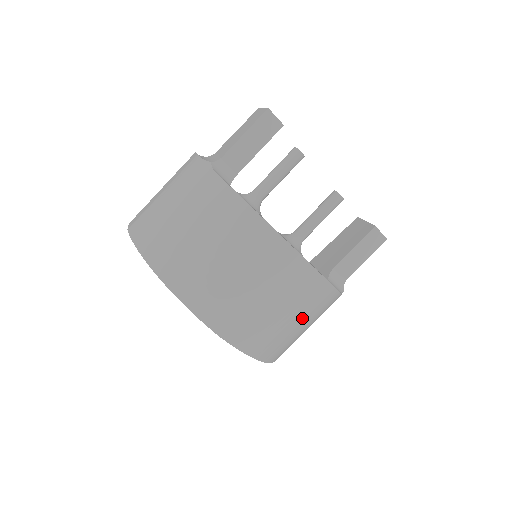
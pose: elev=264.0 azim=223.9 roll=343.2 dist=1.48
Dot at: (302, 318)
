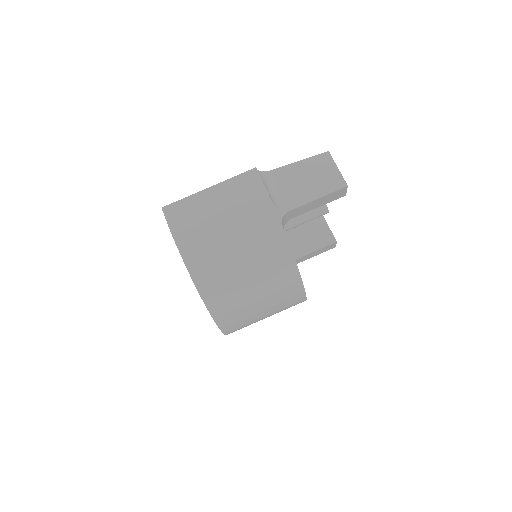
Dot at: occluded
